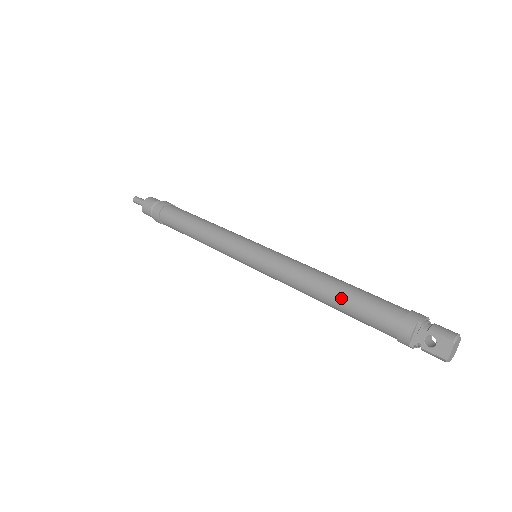
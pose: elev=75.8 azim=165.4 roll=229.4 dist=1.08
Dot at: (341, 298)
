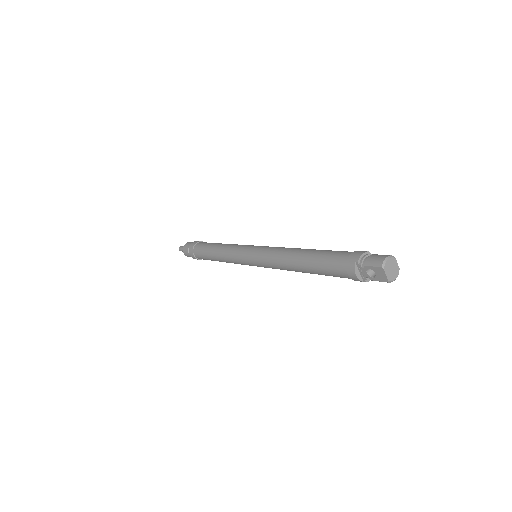
Dot at: (307, 267)
